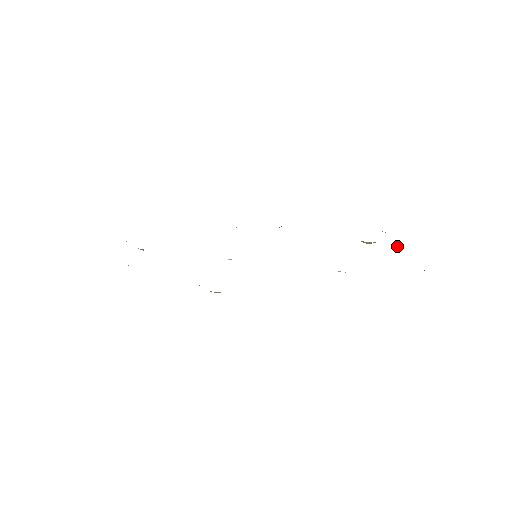
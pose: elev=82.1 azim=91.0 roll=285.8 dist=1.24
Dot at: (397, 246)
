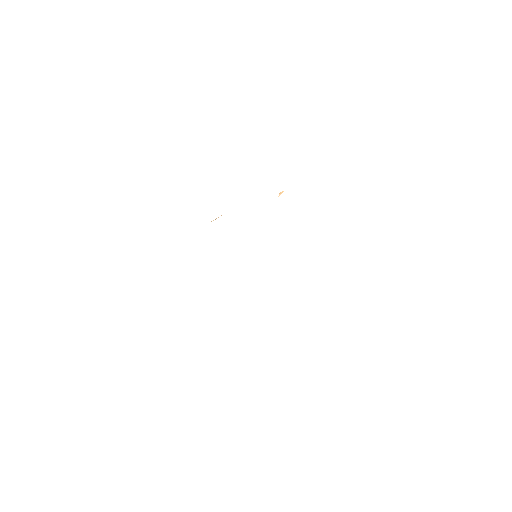
Dot at: occluded
